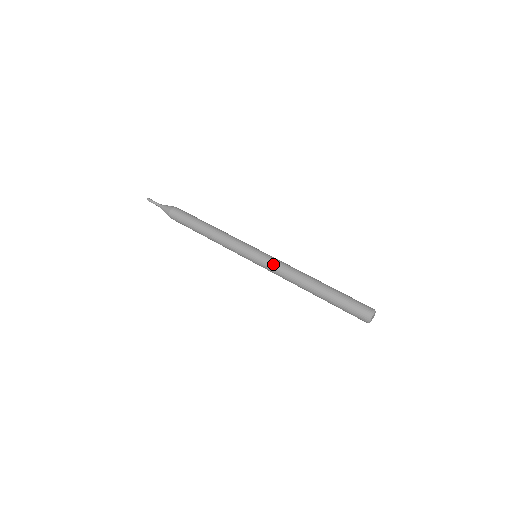
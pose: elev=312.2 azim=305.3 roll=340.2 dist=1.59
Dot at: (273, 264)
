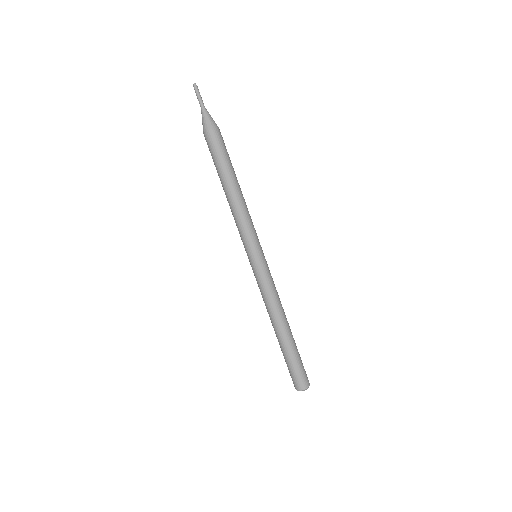
Dot at: (269, 280)
